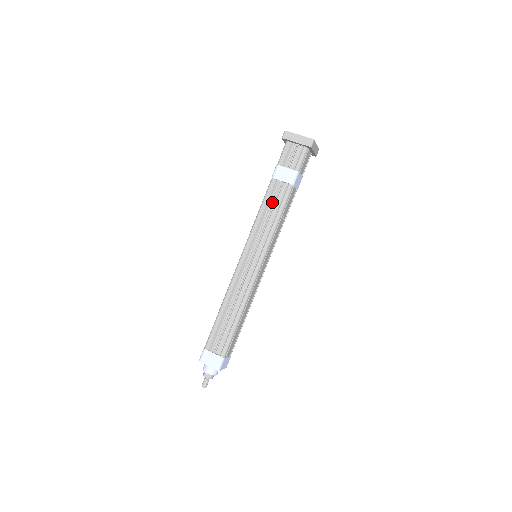
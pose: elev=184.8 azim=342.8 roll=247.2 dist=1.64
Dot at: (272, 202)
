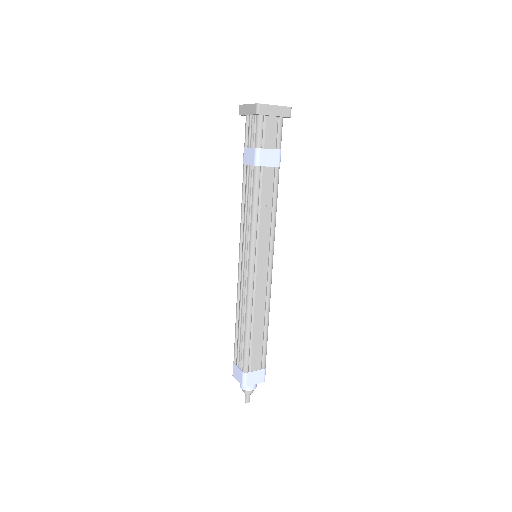
Dot at: (247, 192)
